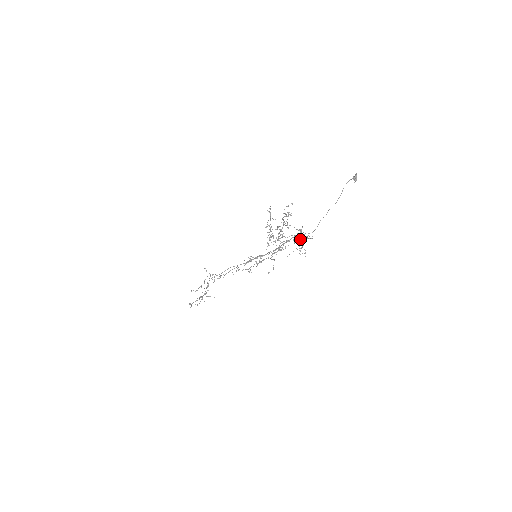
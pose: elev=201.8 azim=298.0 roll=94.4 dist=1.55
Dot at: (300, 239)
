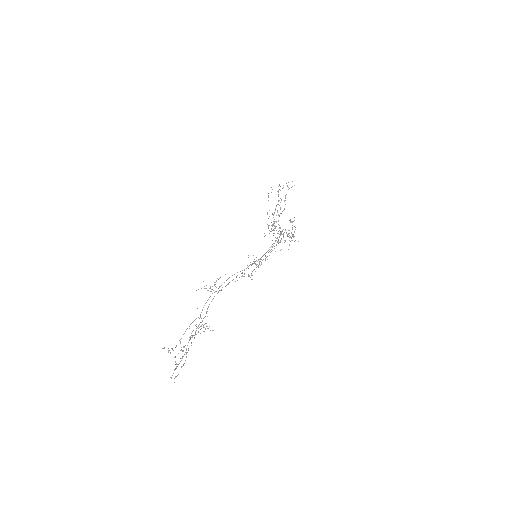
Dot at: (288, 233)
